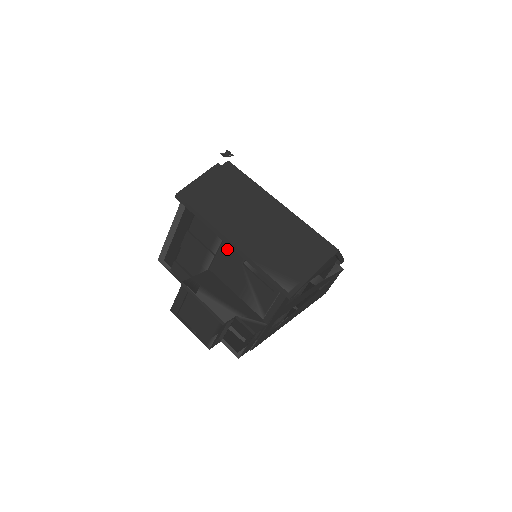
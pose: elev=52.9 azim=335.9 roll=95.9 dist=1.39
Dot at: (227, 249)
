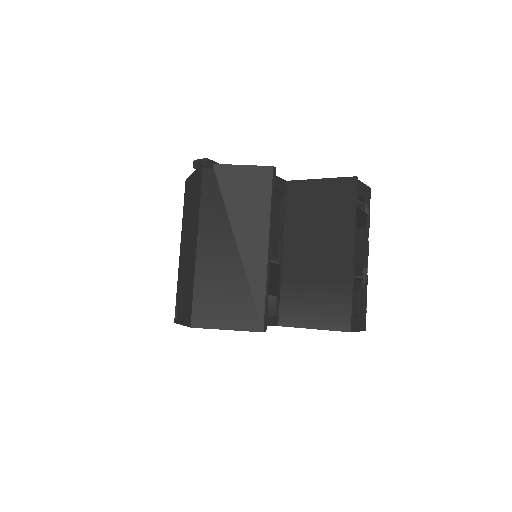
Dot at: occluded
